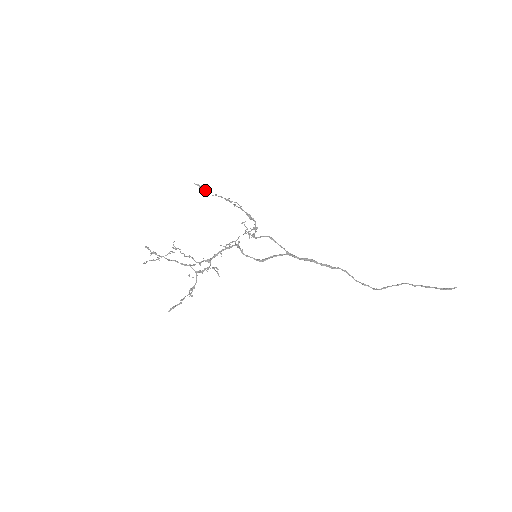
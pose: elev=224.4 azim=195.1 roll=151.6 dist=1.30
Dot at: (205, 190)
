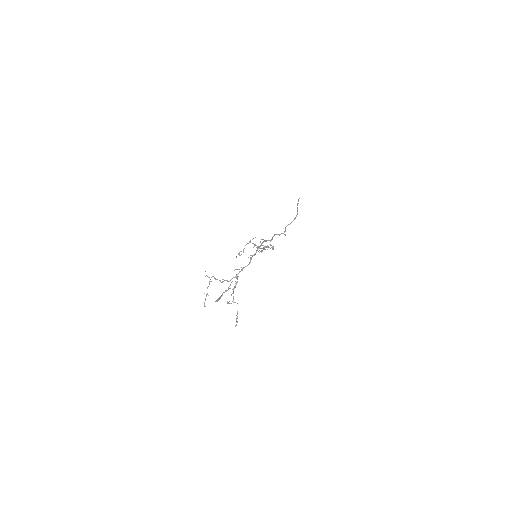
Dot at: (261, 251)
